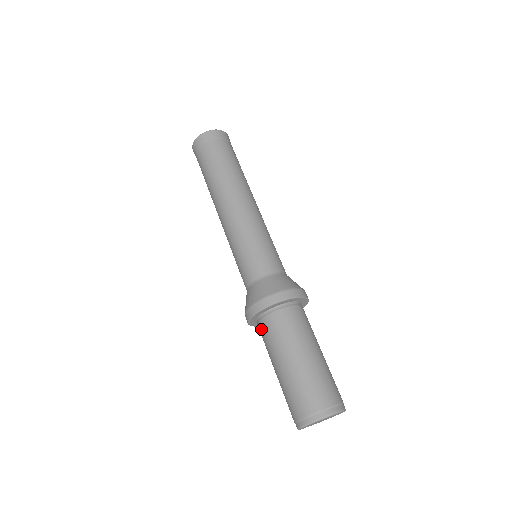
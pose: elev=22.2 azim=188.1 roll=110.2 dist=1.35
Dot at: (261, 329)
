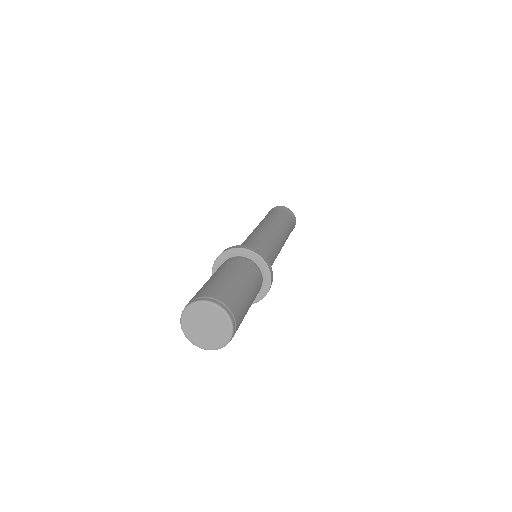
Dot at: occluded
